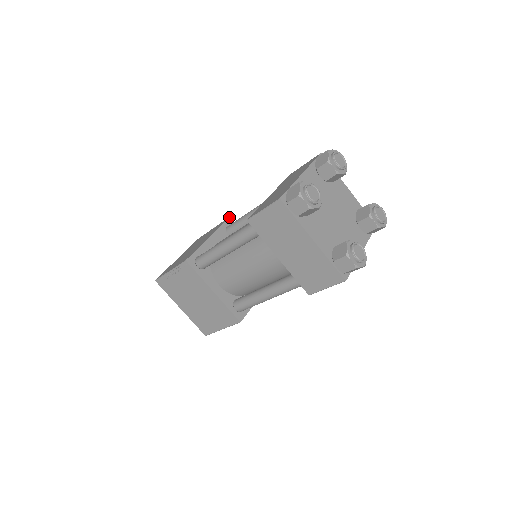
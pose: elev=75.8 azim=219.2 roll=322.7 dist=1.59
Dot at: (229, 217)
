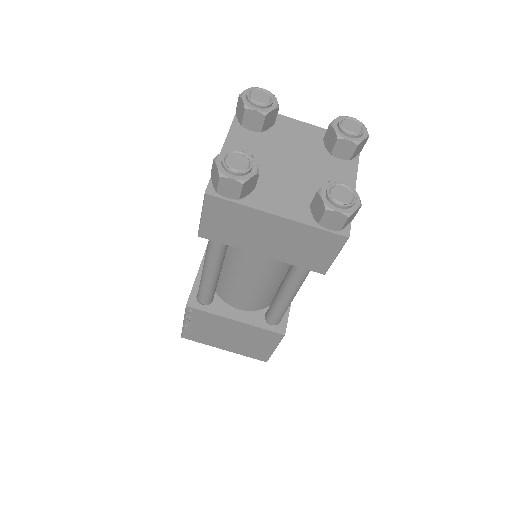
Dot at: occluded
